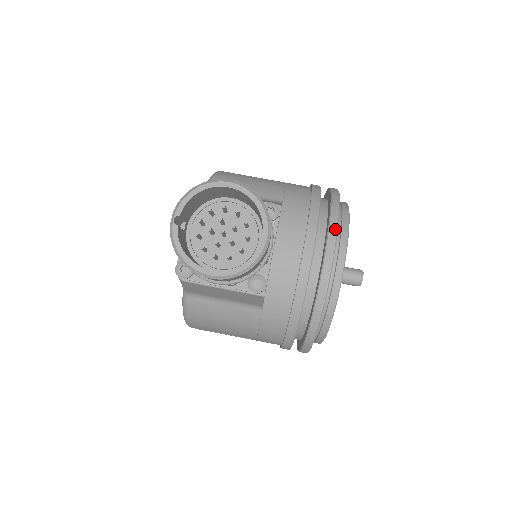
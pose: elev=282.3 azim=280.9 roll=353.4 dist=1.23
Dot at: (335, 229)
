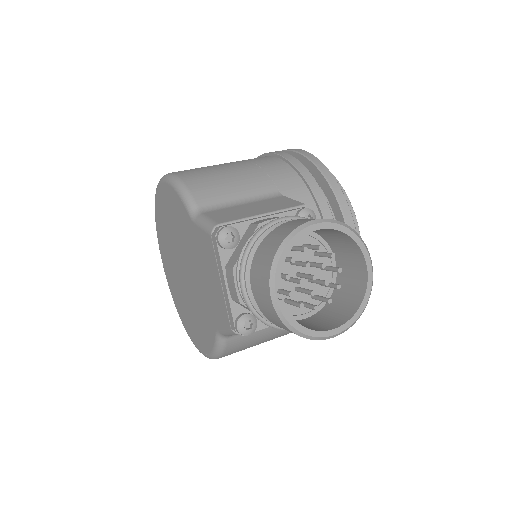
Dot at: (345, 203)
